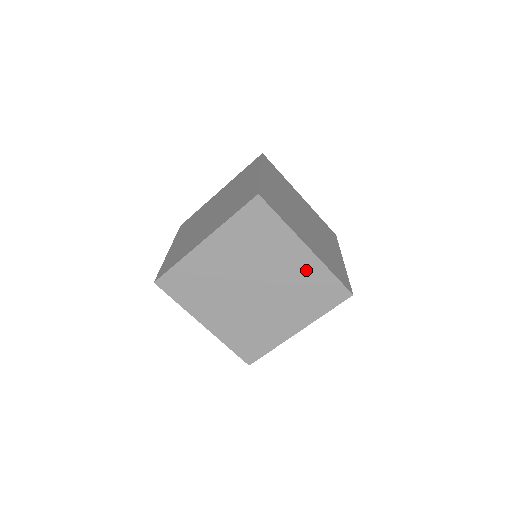
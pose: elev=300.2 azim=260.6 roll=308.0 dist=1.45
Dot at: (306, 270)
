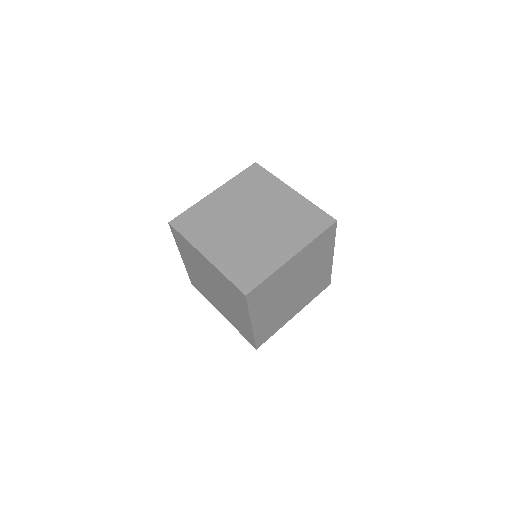
Dot at: (323, 271)
